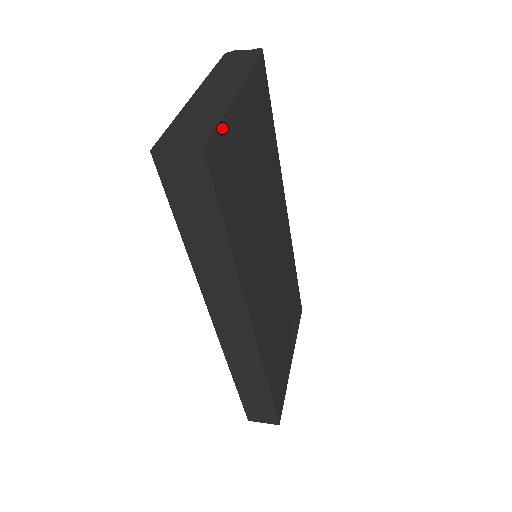
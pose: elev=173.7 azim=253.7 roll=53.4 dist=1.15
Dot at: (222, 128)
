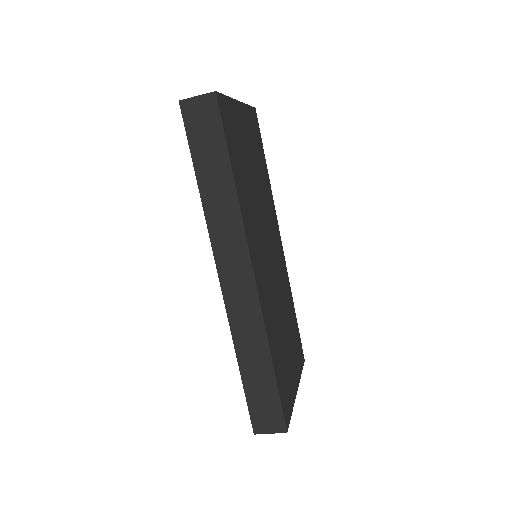
Dot at: (228, 101)
